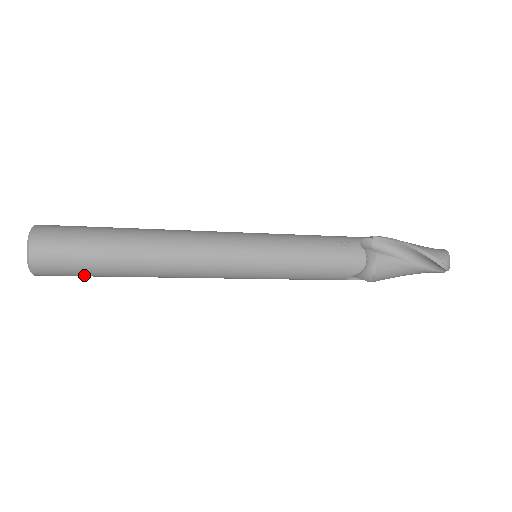
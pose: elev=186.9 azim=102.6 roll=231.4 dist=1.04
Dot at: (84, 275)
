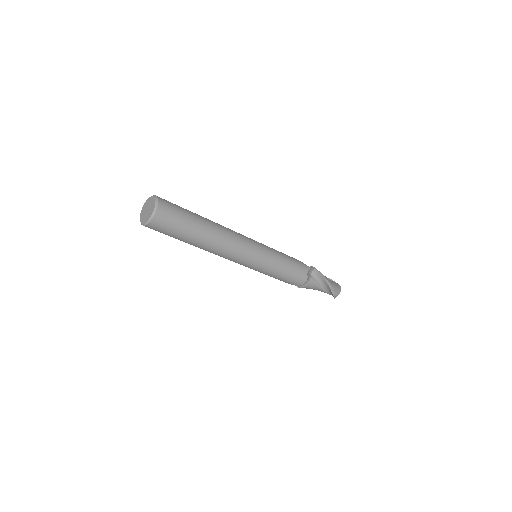
Dot at: (168, 235)
